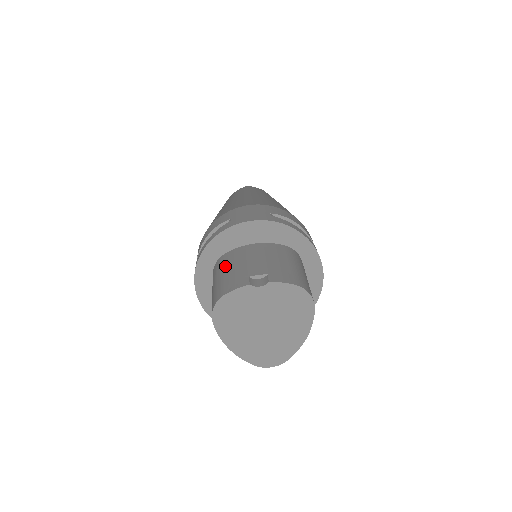
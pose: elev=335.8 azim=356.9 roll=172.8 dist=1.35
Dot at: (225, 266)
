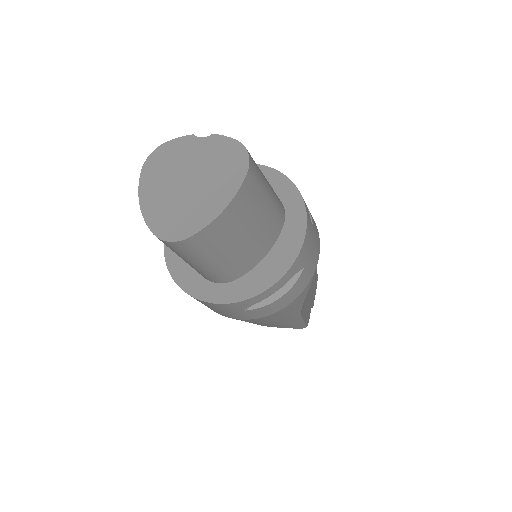
Dot at: occluded
